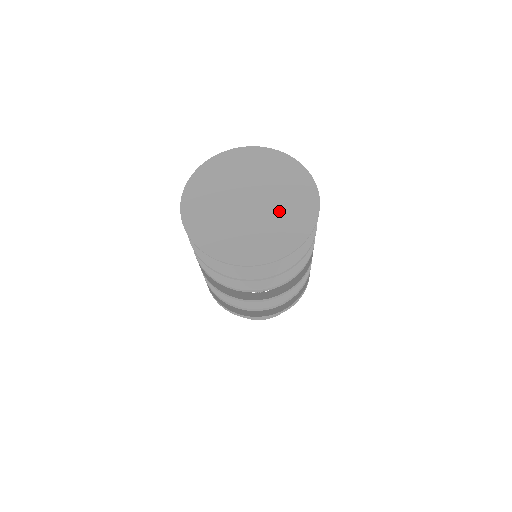
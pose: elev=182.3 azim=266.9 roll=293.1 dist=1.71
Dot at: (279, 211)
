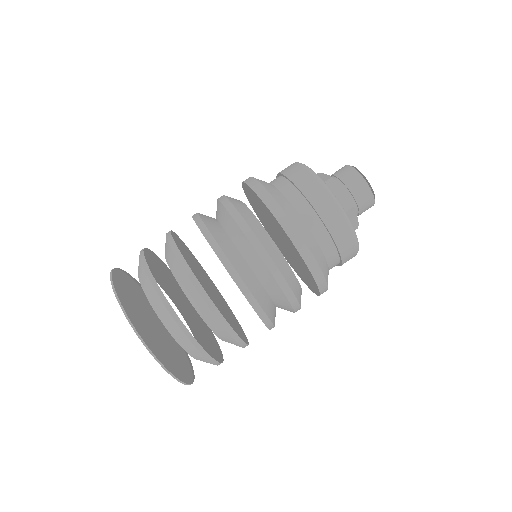
Dot at: (168, 352)
